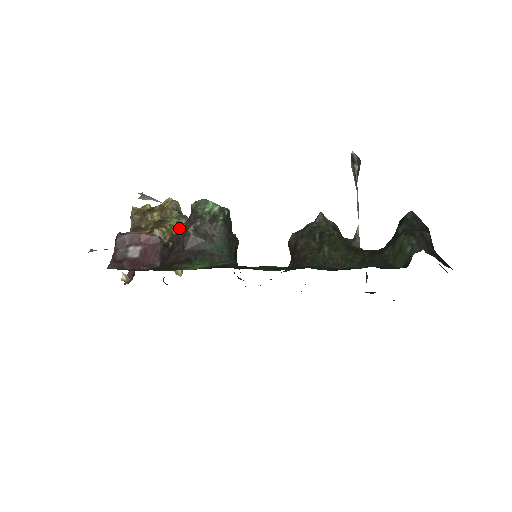
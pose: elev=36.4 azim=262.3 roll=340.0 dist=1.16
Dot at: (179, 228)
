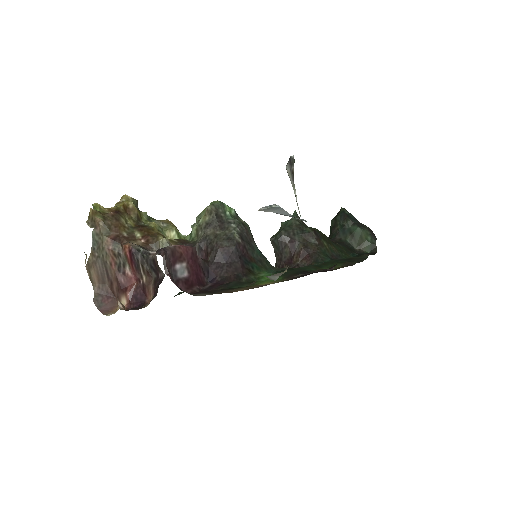
Dot at: (165, 233)
